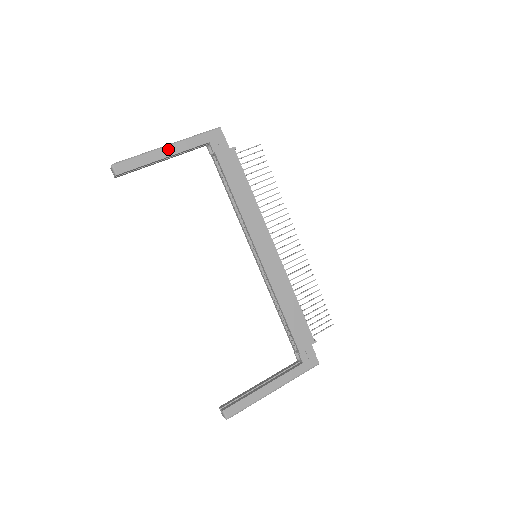
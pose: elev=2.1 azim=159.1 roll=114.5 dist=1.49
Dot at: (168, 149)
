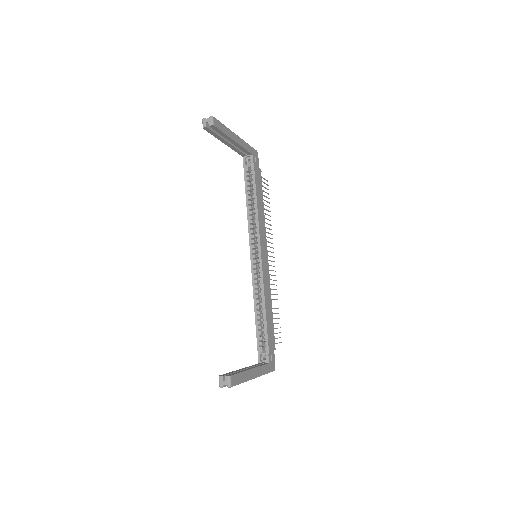
Dot at: (237, 137)
